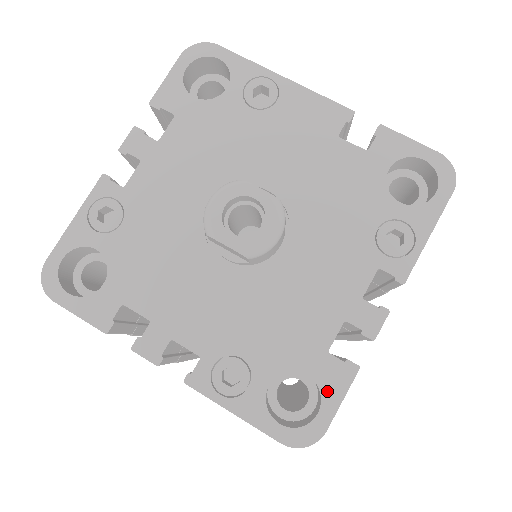
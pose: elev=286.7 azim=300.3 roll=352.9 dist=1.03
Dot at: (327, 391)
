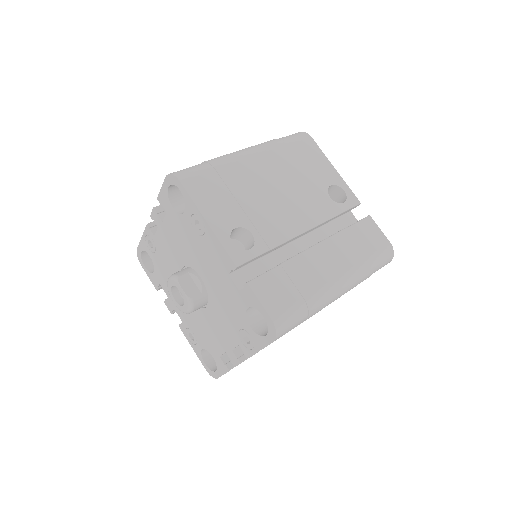
Dot at: (219, 368)
